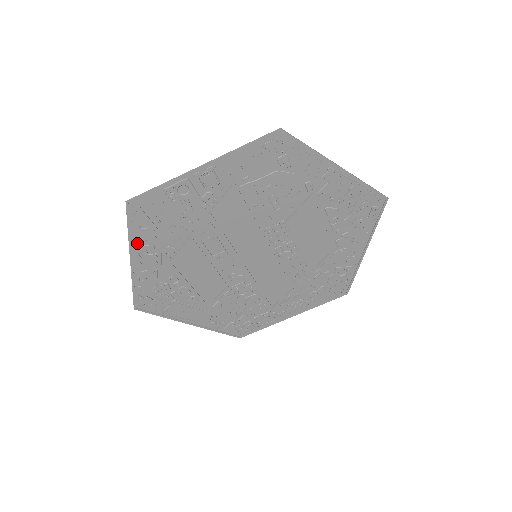
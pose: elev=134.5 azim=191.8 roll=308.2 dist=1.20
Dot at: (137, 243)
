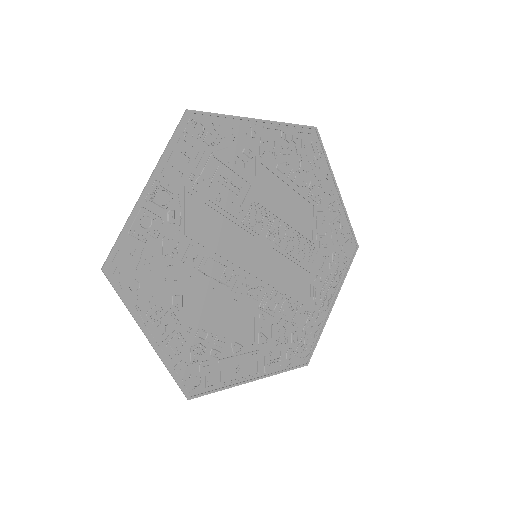
Dot at: (141, 313)
